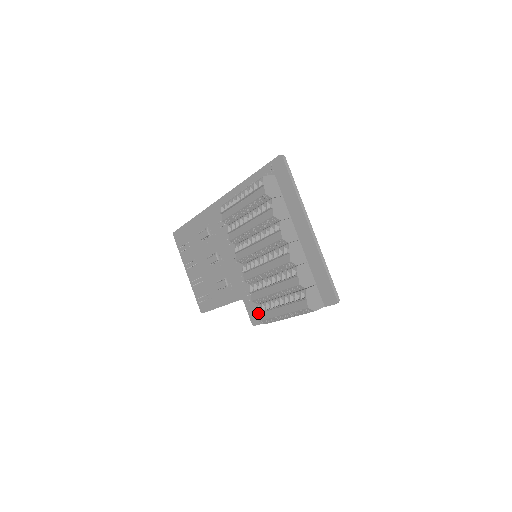
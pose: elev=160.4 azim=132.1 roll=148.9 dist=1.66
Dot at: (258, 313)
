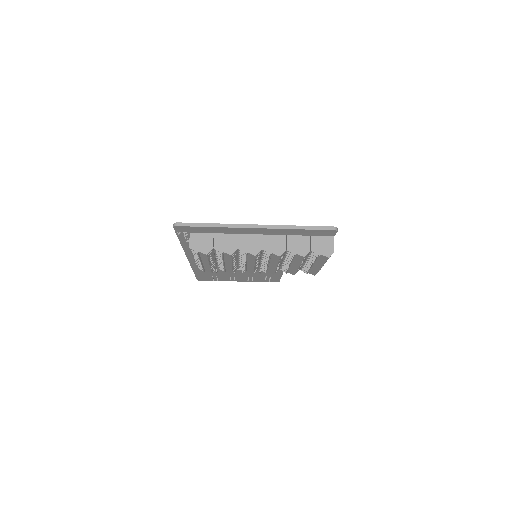
Dot at: occluded
